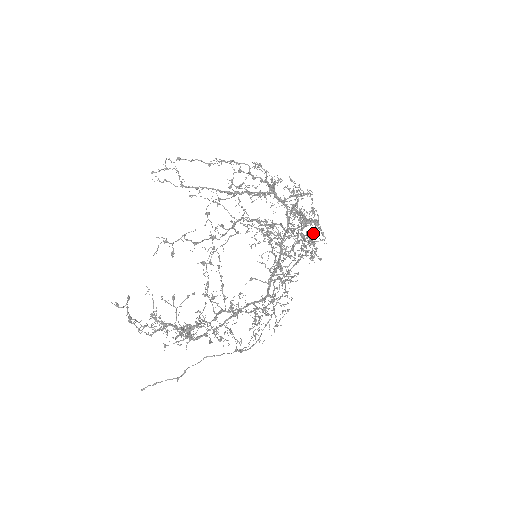
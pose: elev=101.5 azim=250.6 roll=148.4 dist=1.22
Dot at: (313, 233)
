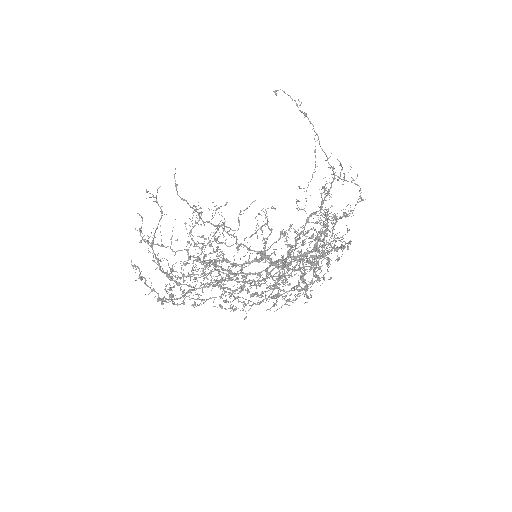
Dot at: occluded
